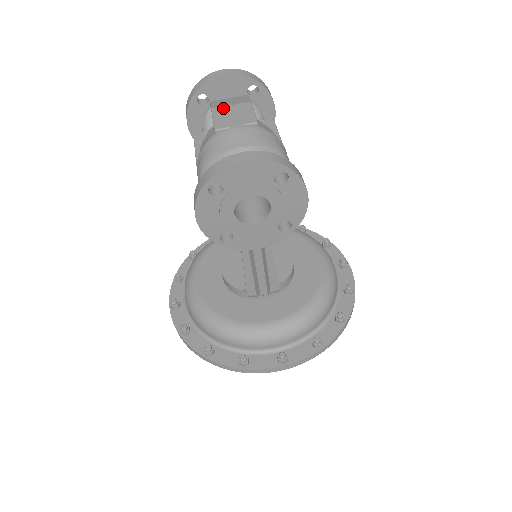
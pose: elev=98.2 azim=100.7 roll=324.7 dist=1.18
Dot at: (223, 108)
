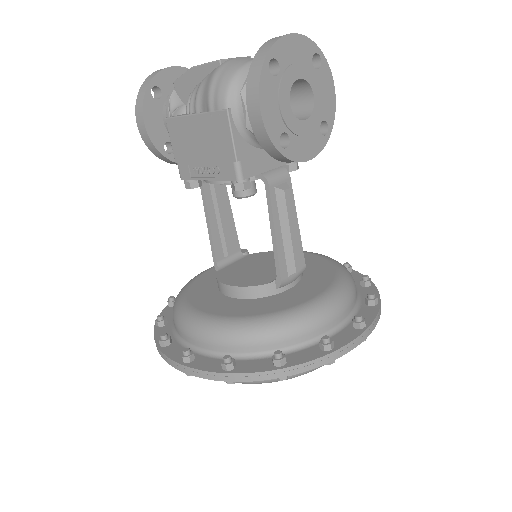
Dot at: occluded
